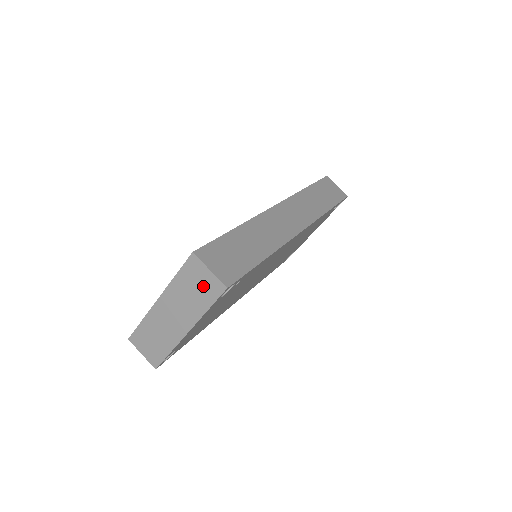
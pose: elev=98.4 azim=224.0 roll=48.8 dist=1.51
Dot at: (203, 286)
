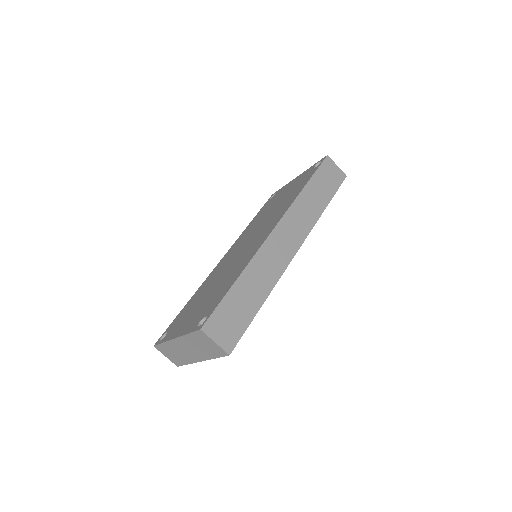
Dot at: (210, 347)
